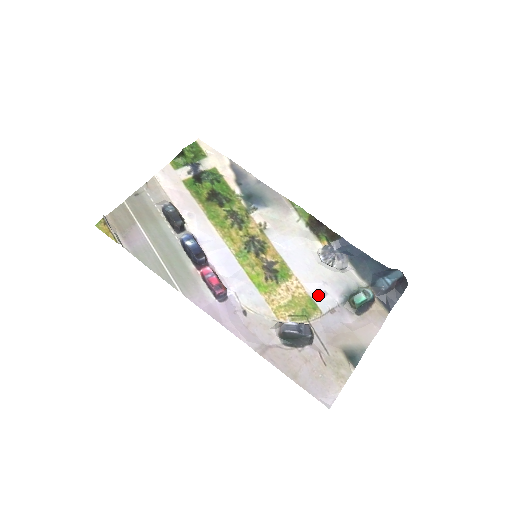
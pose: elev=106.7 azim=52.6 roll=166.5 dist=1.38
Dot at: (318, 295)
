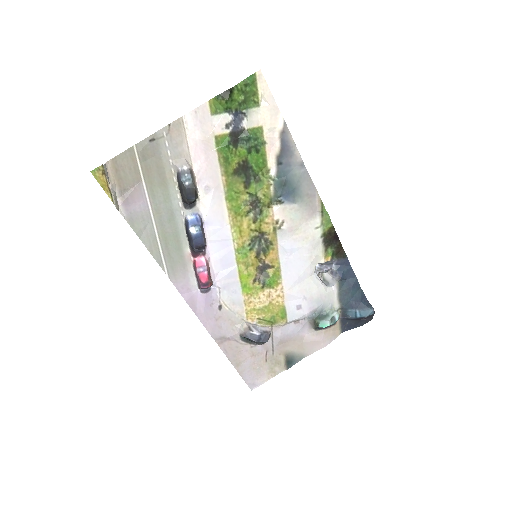
Dot at: (293, 307)
